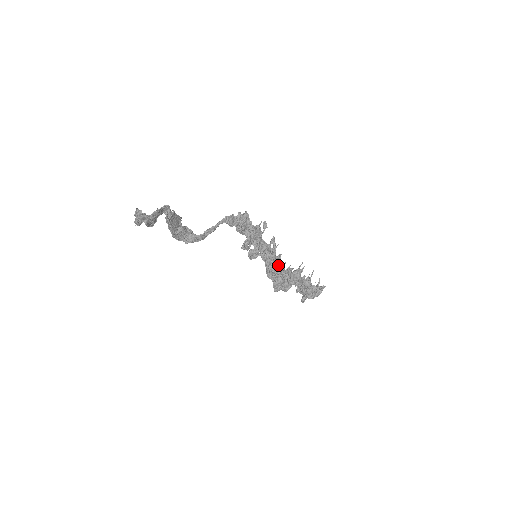
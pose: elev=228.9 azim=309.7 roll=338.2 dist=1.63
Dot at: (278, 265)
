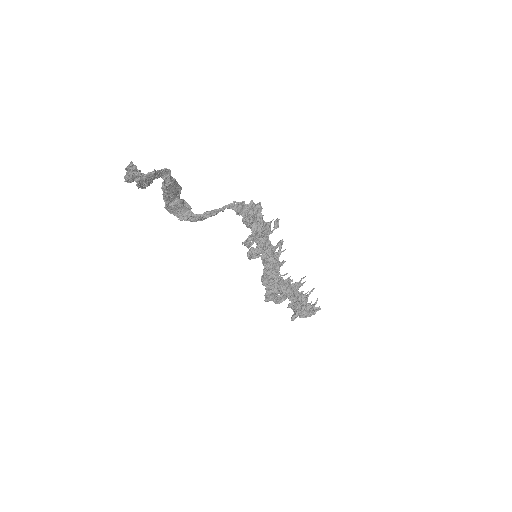
Dot at: (278, 273)
